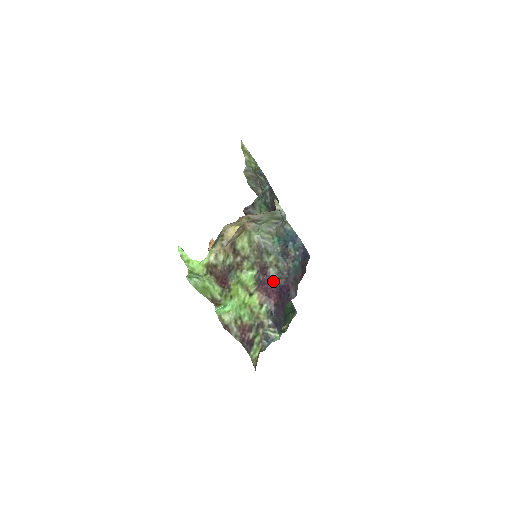
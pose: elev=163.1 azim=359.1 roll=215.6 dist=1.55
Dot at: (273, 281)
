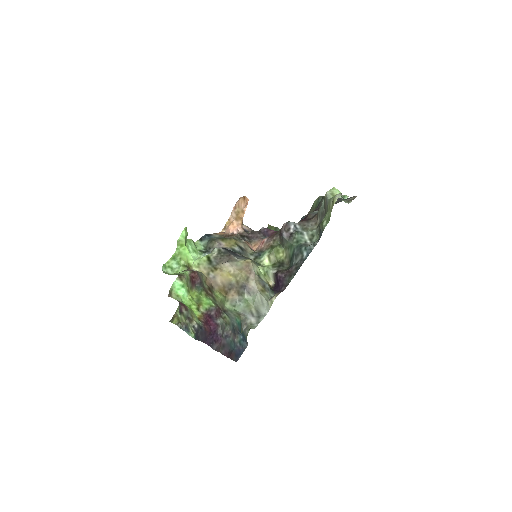
Dot at: (217, 323)
